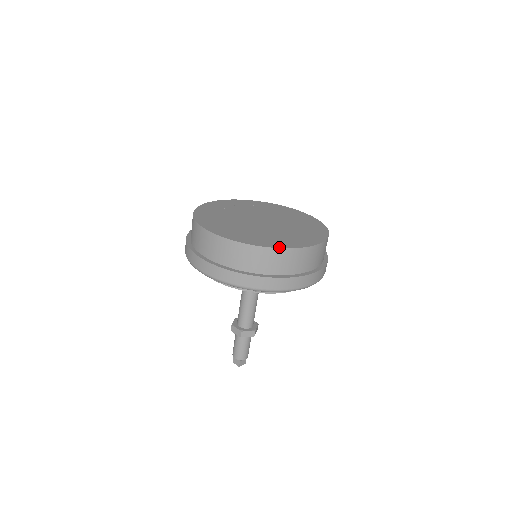
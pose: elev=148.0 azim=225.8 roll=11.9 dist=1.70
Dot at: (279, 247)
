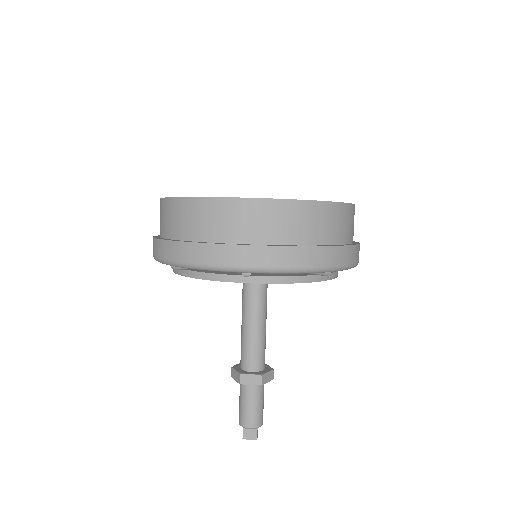
Dot at: (341, 202)
